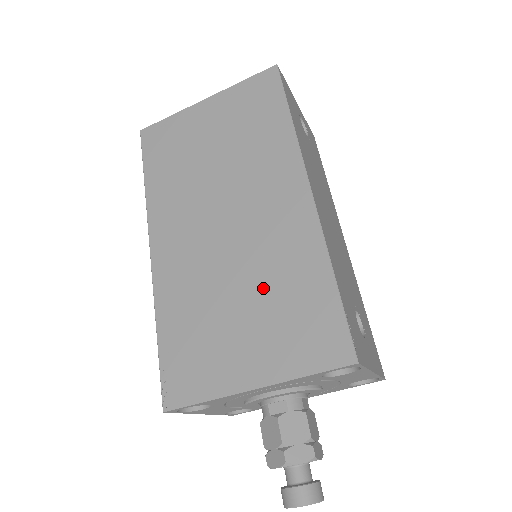
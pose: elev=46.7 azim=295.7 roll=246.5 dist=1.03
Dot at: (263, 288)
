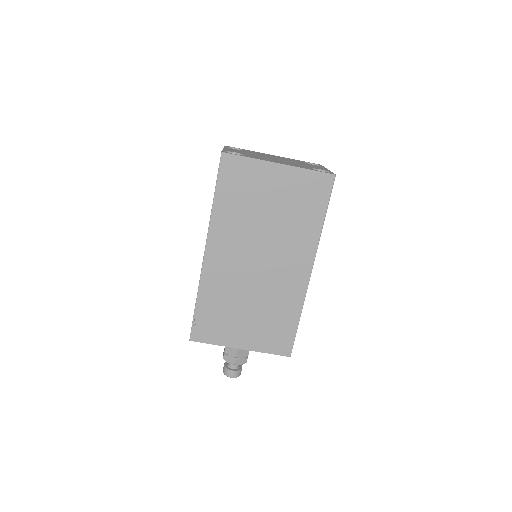
Dot at: (264, 309)
